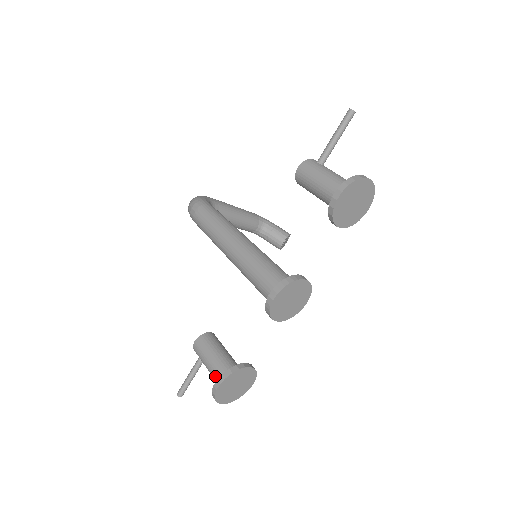
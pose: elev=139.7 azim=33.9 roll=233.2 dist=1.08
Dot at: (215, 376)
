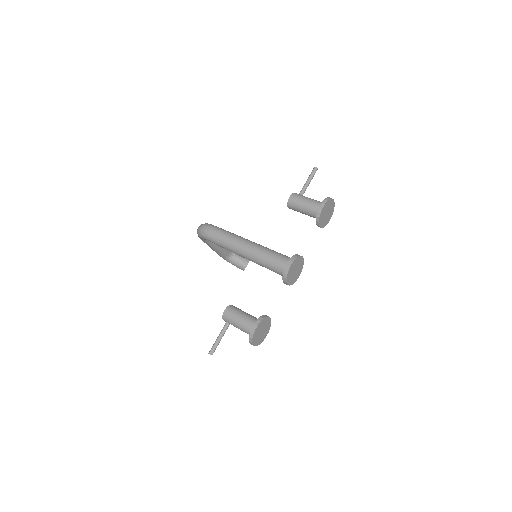
Dot at: (247, 326)
